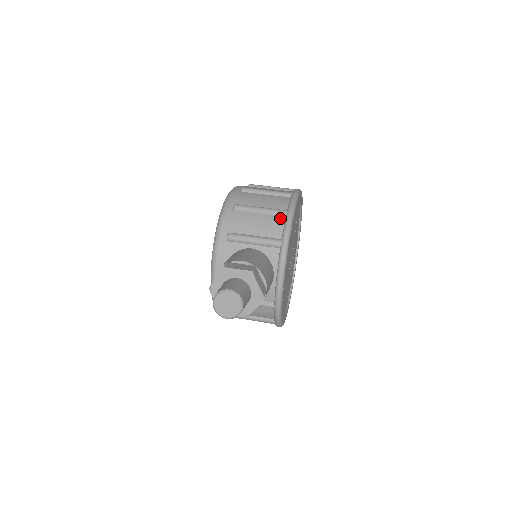
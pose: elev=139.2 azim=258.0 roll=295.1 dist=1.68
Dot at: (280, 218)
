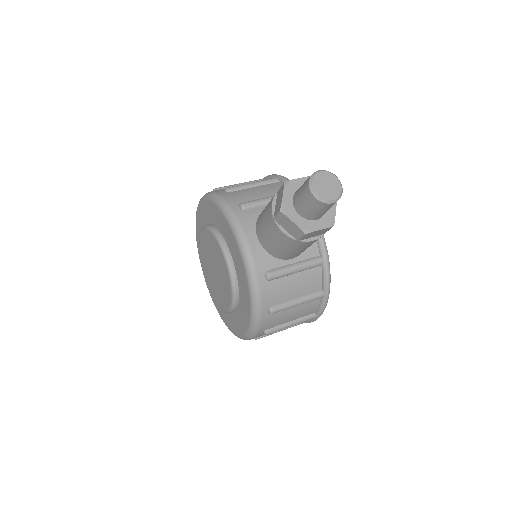
Dot at: (275, 183)
